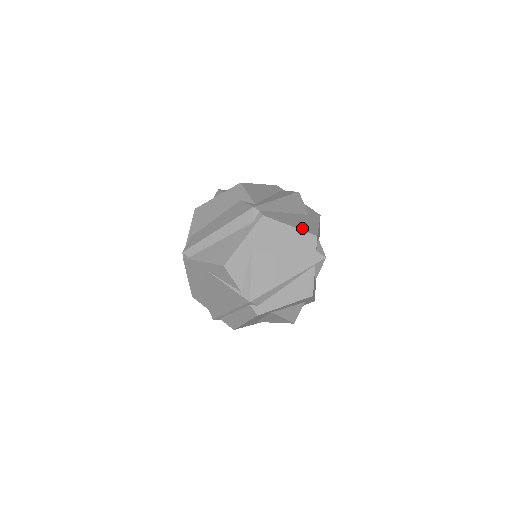
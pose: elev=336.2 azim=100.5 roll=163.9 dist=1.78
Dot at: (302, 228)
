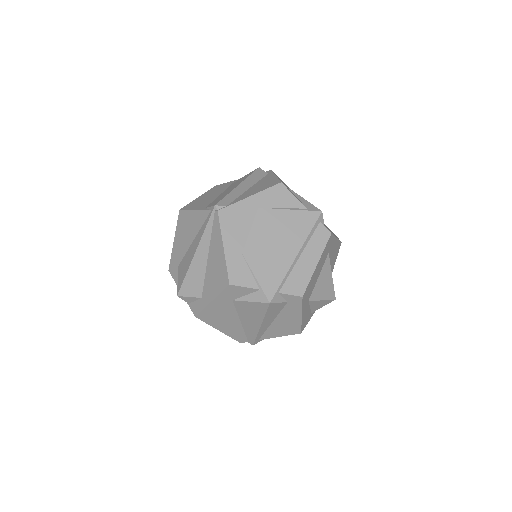
Dot at: occluded
